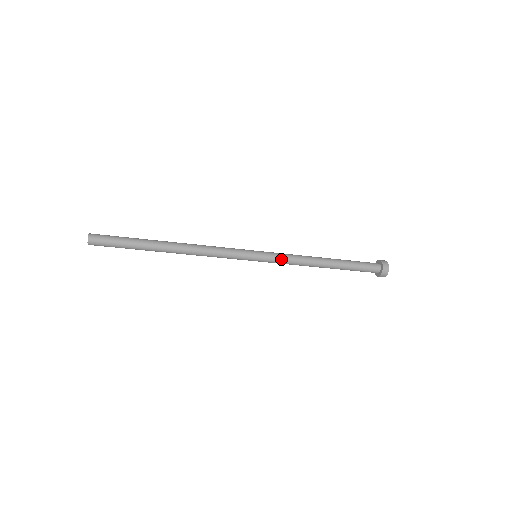
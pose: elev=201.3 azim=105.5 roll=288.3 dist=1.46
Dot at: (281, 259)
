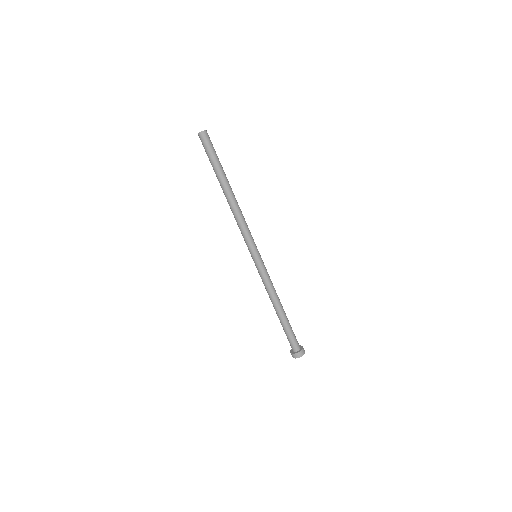
Dot at: (267, 272)
